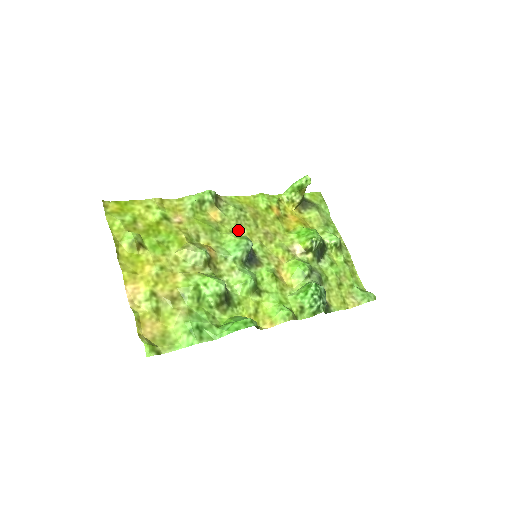
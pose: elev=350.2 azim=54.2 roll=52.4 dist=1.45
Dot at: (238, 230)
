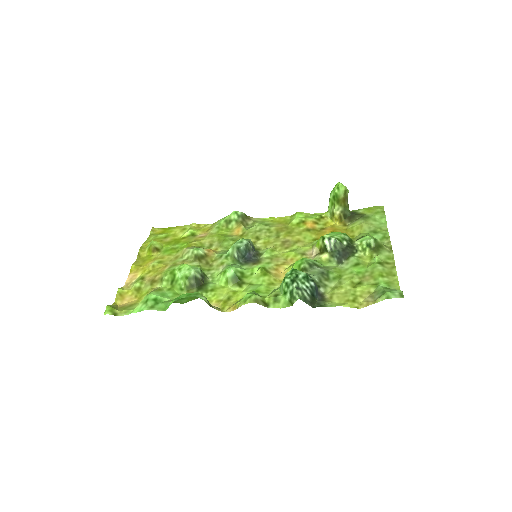
Dot at: (254, 240)
